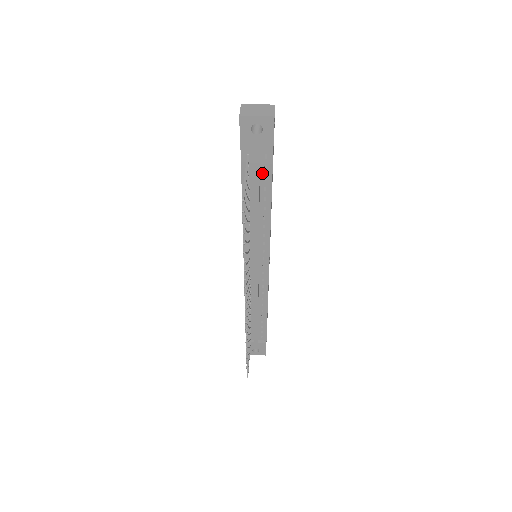
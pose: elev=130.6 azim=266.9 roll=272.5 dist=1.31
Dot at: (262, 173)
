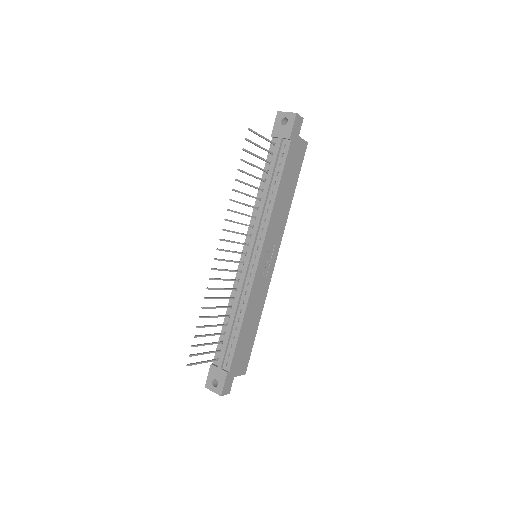
Dot at: (279, 160)
